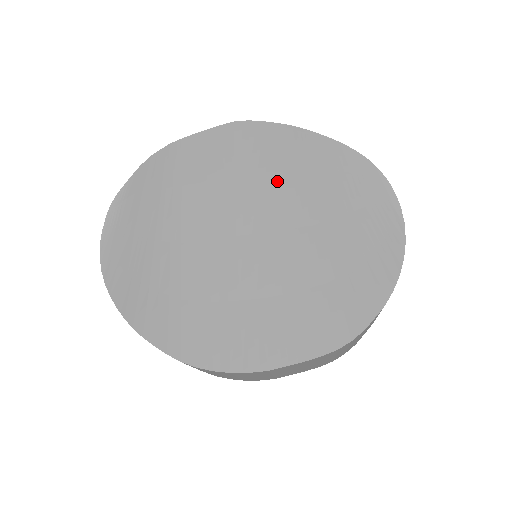
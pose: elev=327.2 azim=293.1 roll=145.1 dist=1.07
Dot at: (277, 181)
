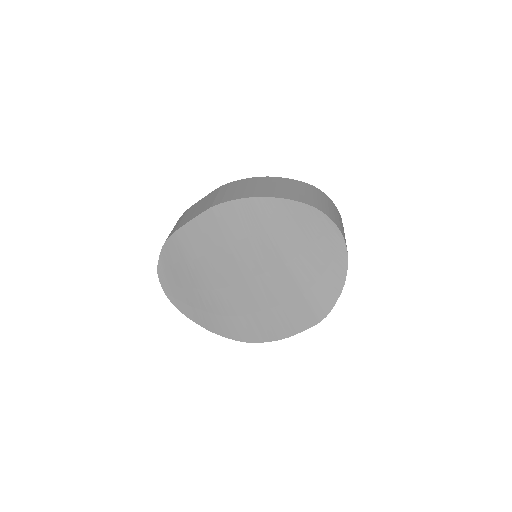
Dot at: (257, 241)
